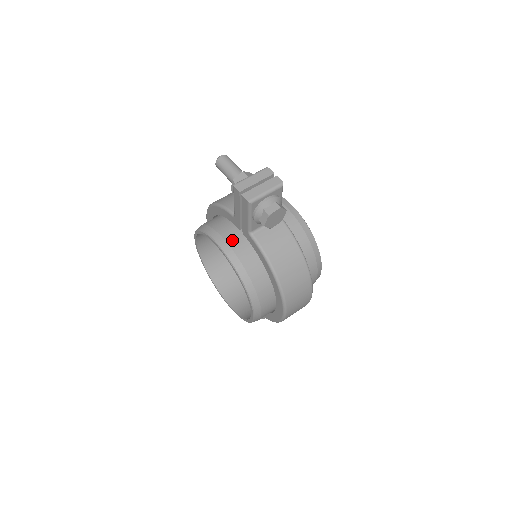
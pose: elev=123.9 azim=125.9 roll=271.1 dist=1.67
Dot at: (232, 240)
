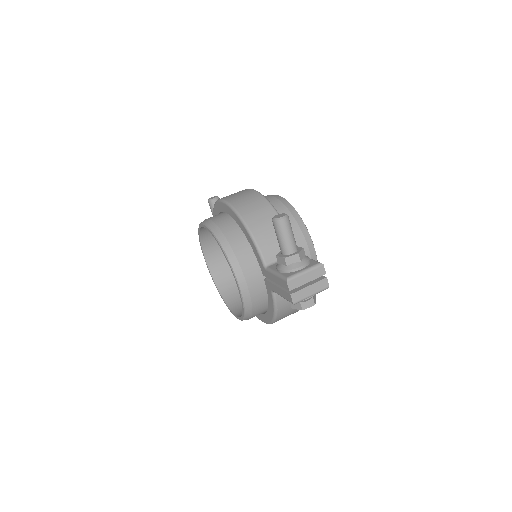
Dot at: (252, 283)
